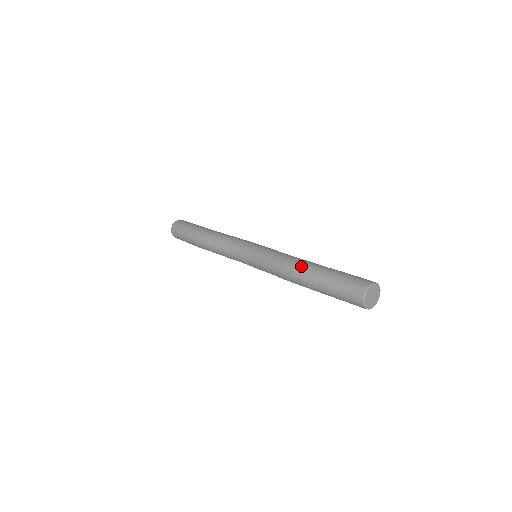
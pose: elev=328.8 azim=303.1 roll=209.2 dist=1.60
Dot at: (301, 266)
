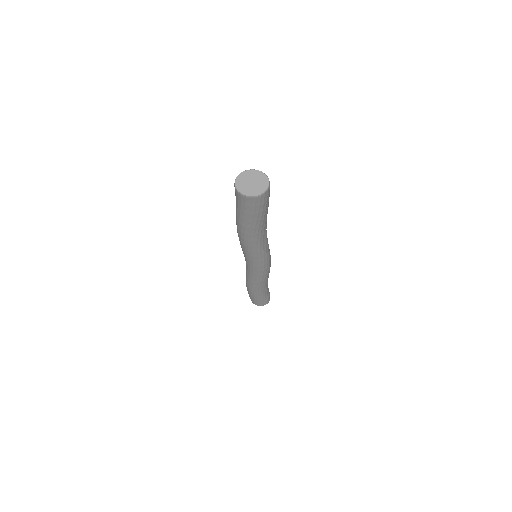
Dot at: occluded
